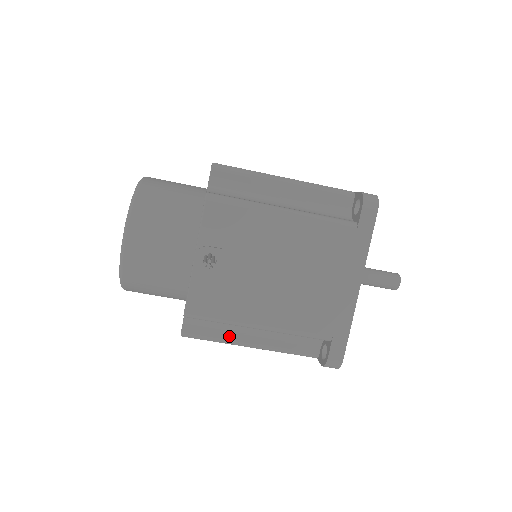
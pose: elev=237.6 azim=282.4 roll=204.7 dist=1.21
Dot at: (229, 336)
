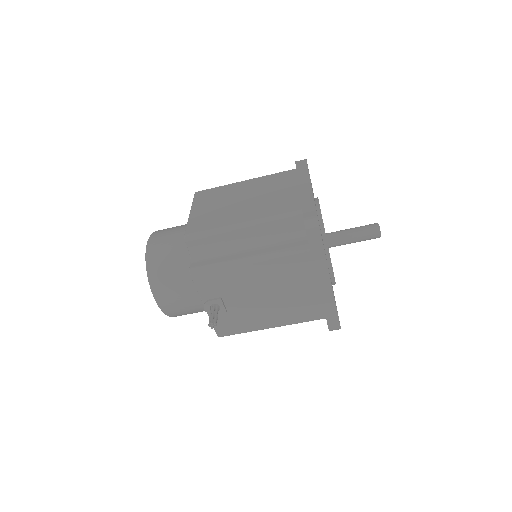
Dot at: occluded
